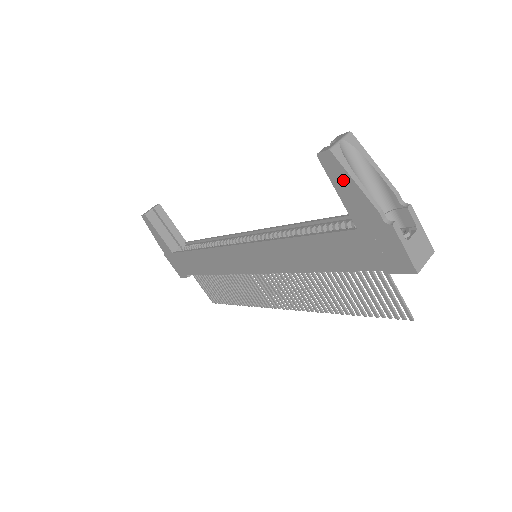
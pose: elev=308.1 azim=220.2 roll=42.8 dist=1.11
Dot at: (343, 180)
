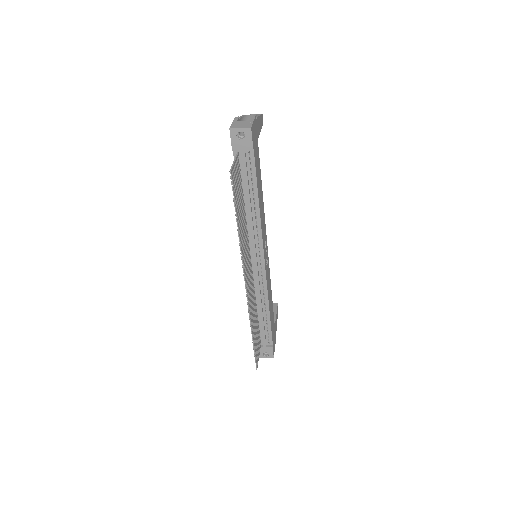
Dot at: occluded
